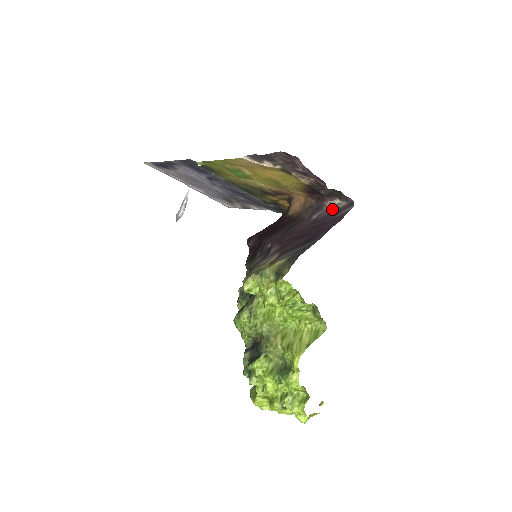
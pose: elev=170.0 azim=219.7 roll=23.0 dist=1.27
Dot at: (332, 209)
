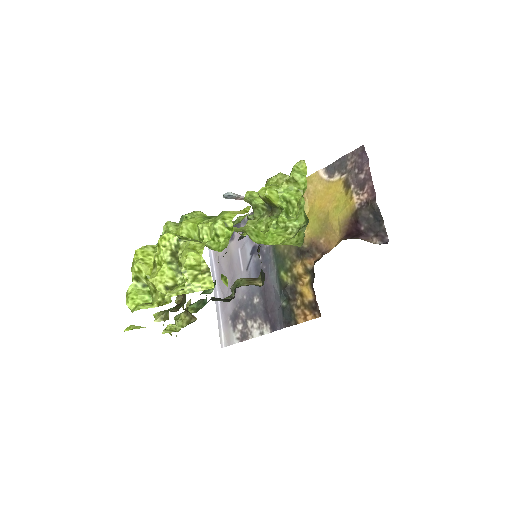
Dot at: occluded
